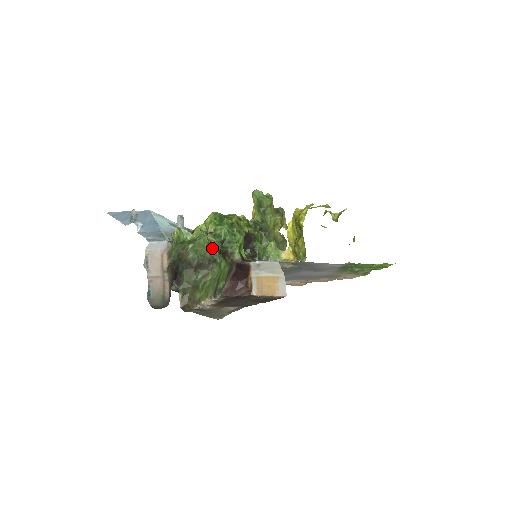
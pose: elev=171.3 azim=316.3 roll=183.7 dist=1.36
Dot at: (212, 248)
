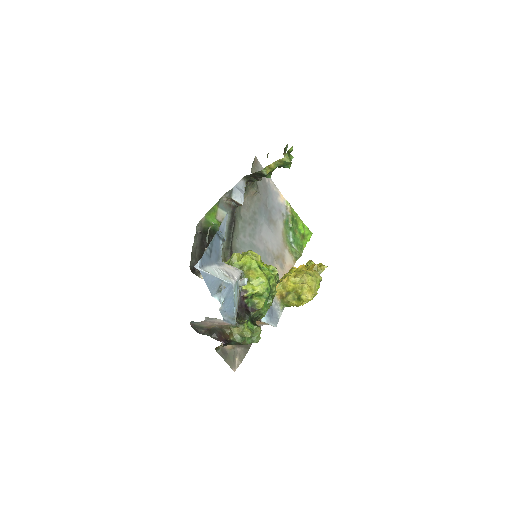
Dot at: occluded
